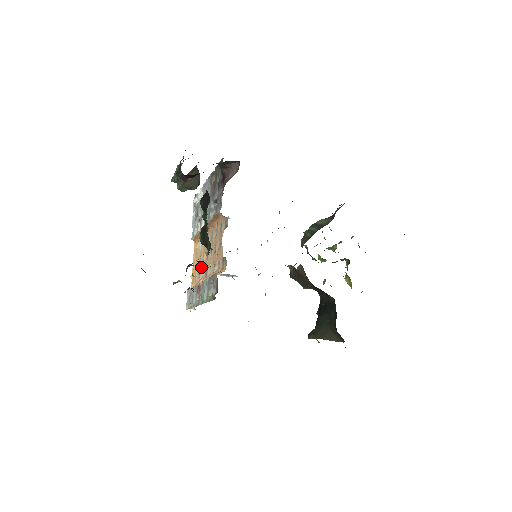
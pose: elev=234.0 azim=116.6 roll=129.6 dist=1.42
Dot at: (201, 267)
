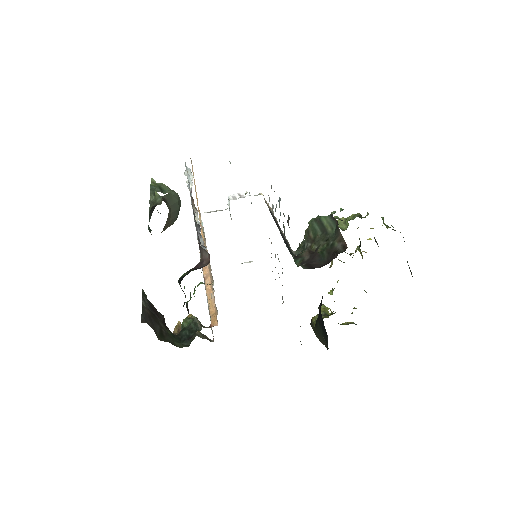
Dot at: occluded
